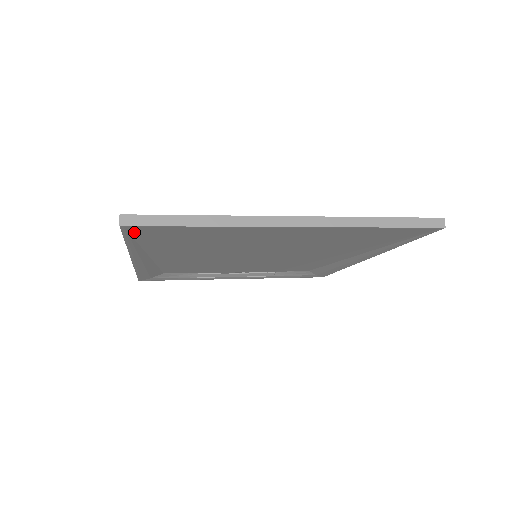
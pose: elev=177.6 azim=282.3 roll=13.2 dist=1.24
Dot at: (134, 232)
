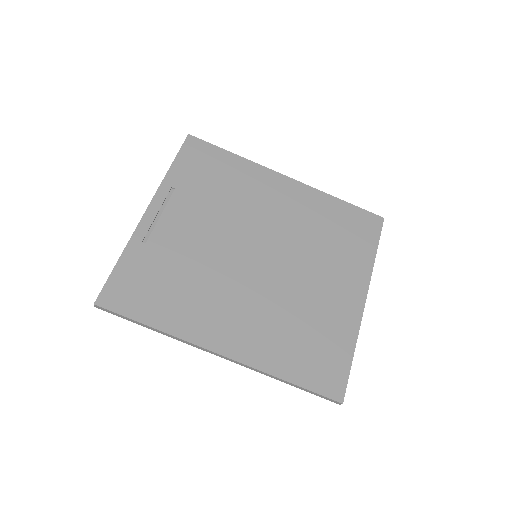
Dot at: occluded
